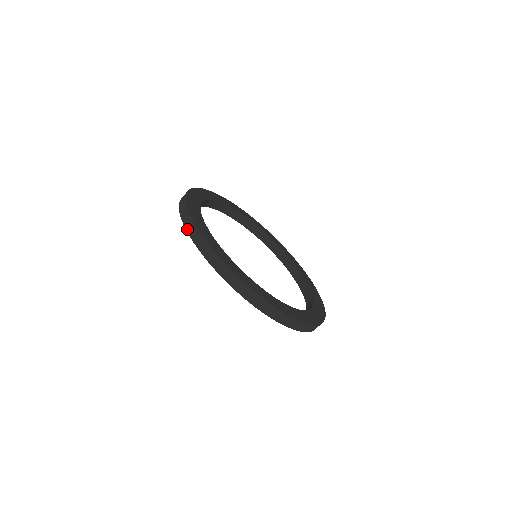
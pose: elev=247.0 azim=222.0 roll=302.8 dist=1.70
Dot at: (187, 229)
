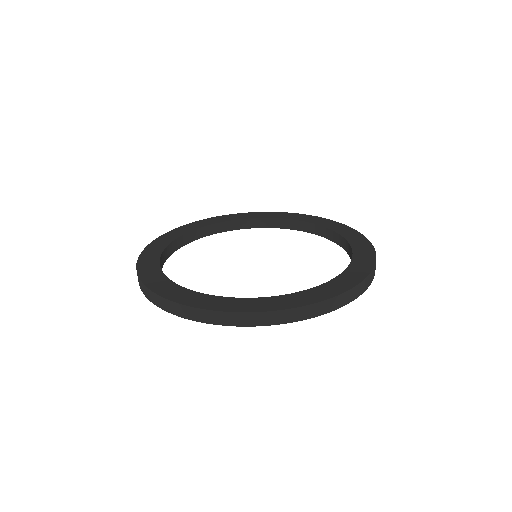
Dot at: (226, 324)
